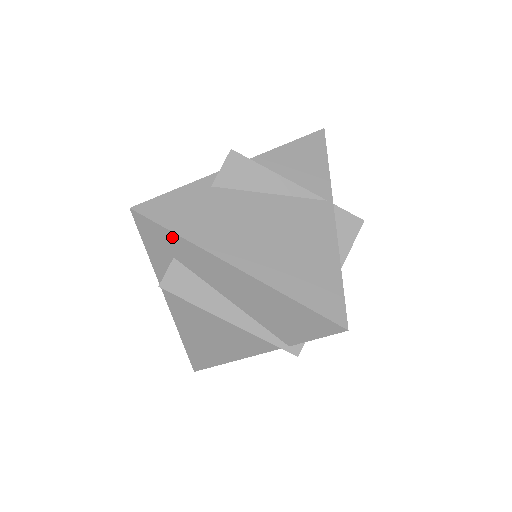
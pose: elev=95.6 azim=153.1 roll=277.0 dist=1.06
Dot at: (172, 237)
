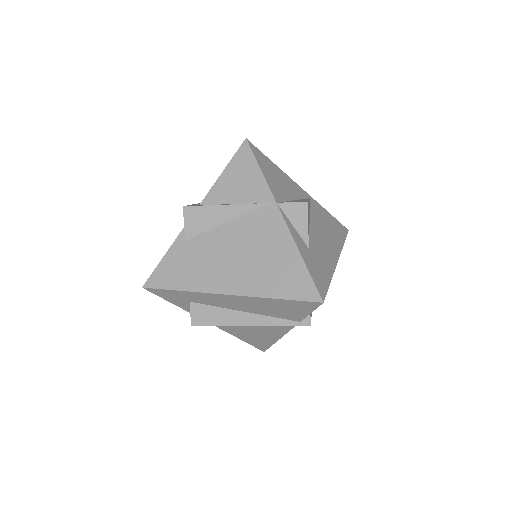
Dot at: (178, 293)
